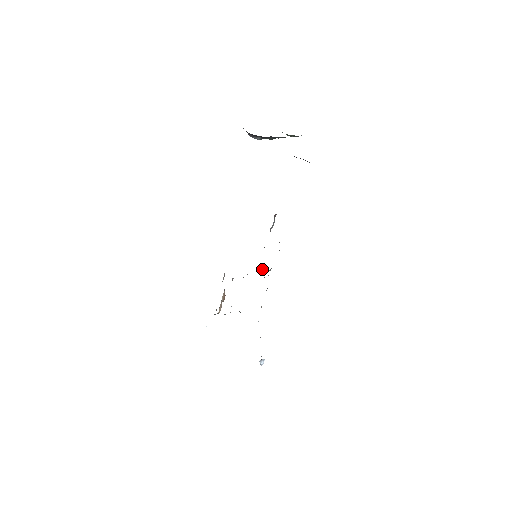
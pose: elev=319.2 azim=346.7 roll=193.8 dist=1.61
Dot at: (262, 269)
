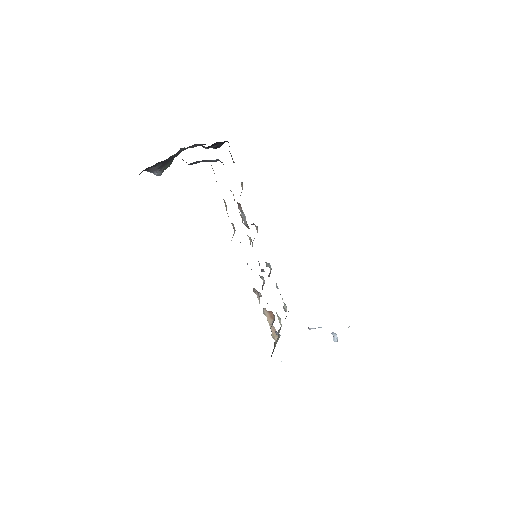
Dot at: (263, 270)
